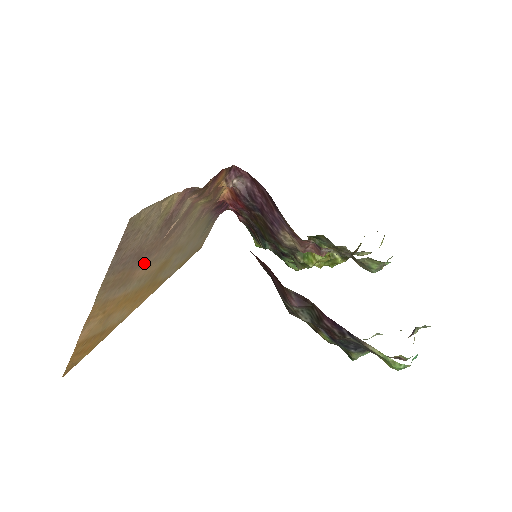
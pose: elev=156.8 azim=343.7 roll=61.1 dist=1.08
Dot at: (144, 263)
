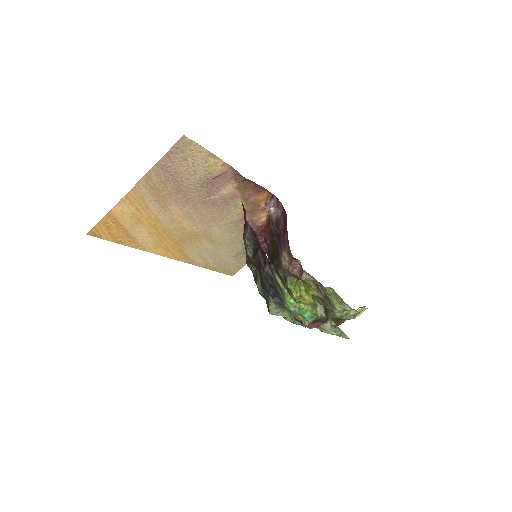
Dot at: (180, 205)
